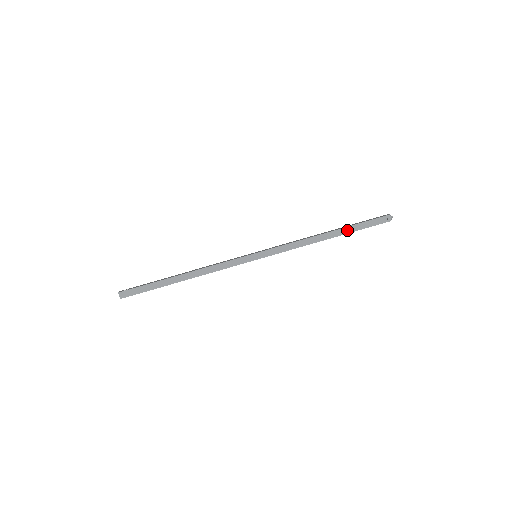
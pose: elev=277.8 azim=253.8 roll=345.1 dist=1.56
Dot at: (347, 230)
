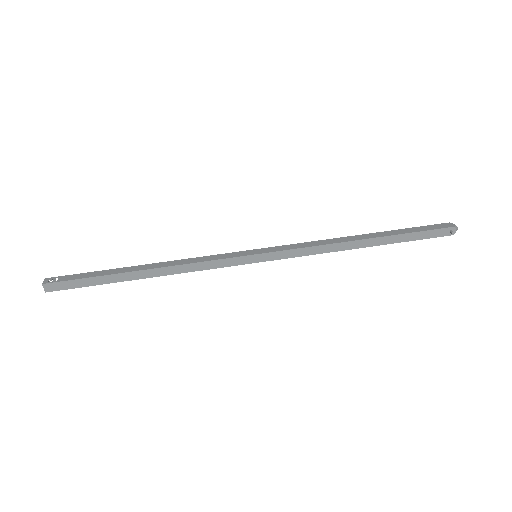
Dot at: (392, 239)
